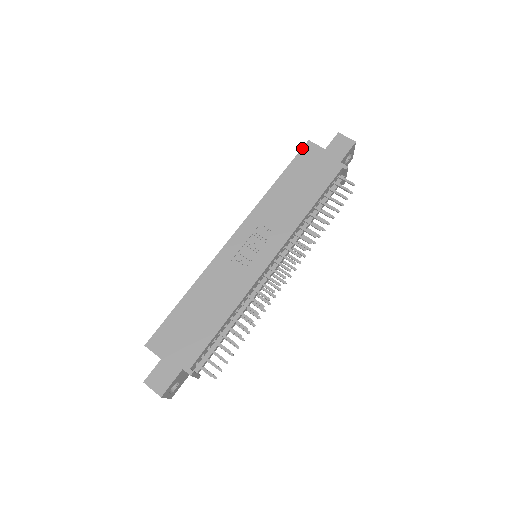
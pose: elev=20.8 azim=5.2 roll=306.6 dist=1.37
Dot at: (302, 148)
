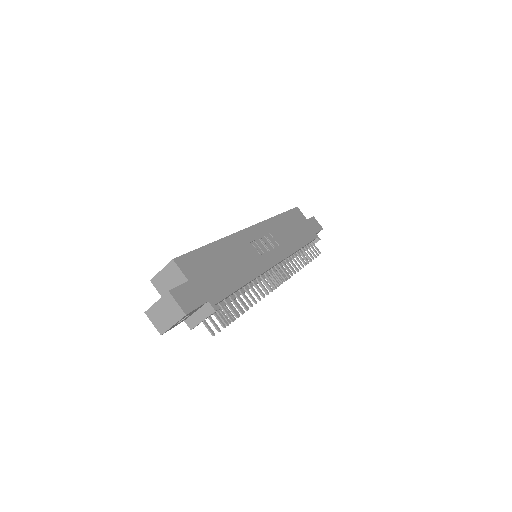
Dot at: (294, 208)
